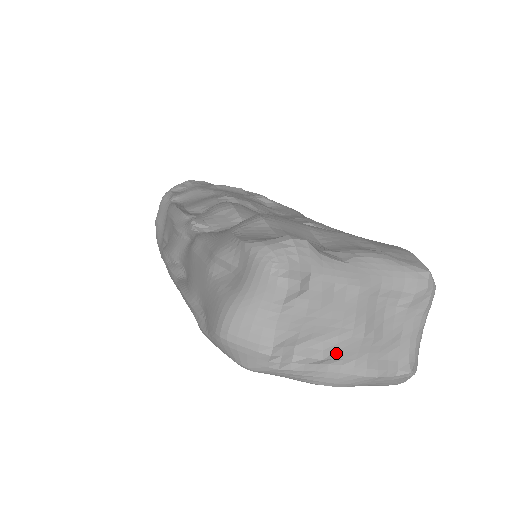
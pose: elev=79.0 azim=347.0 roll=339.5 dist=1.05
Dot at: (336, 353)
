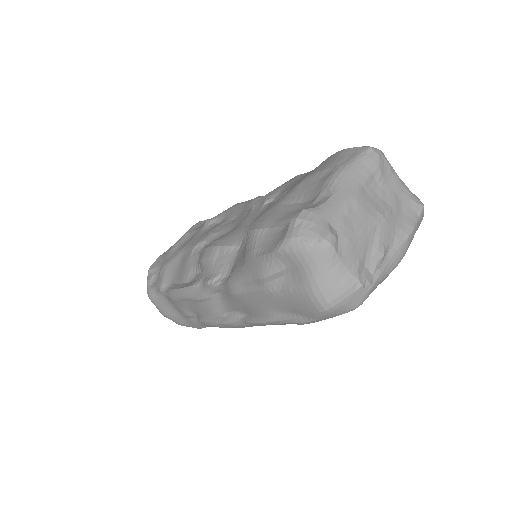
Dot at: (384, 244)
